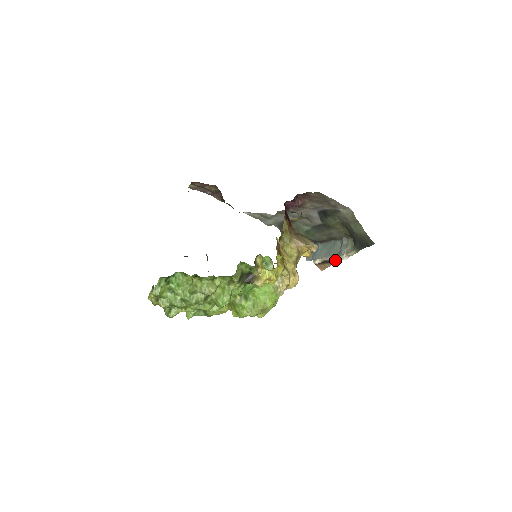
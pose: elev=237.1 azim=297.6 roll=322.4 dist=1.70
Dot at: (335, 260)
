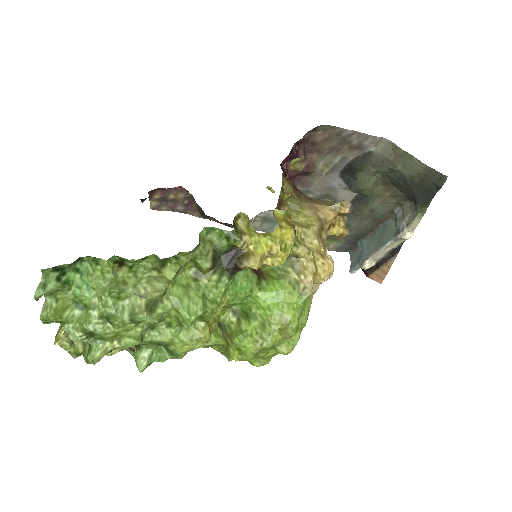
Dot at: (394, 252)
